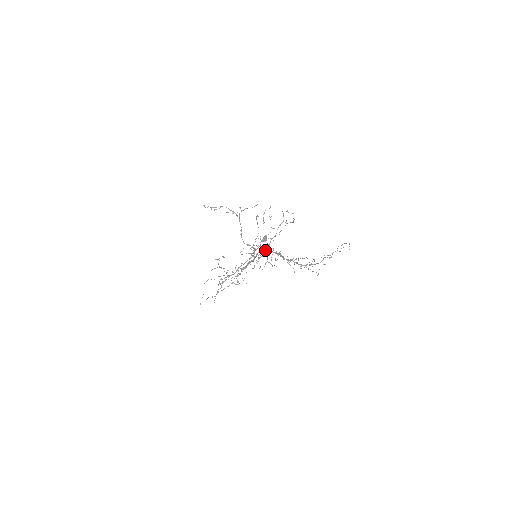
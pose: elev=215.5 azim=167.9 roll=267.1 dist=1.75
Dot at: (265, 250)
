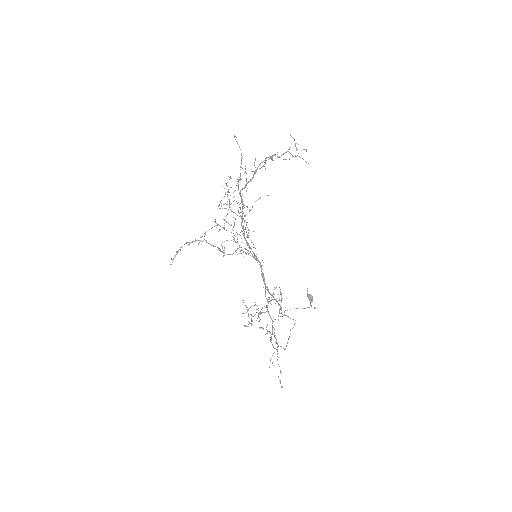
Dot at: occluded
